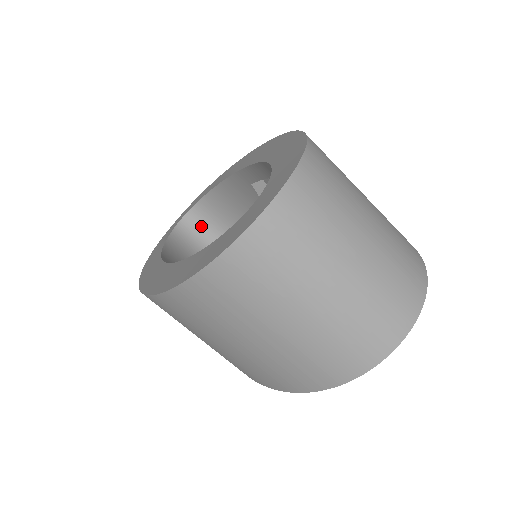
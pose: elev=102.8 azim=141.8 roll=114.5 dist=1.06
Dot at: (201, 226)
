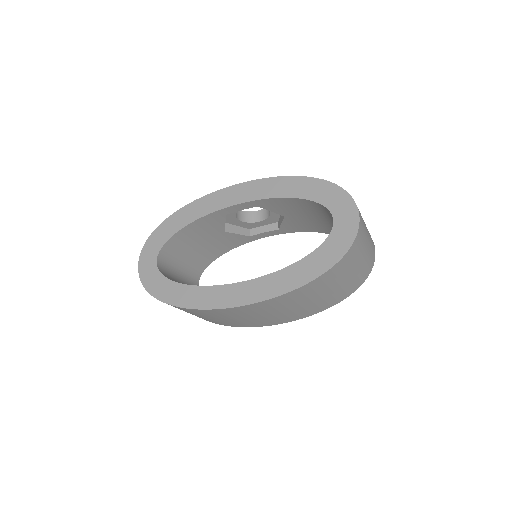
Dot at: (166, 261)
